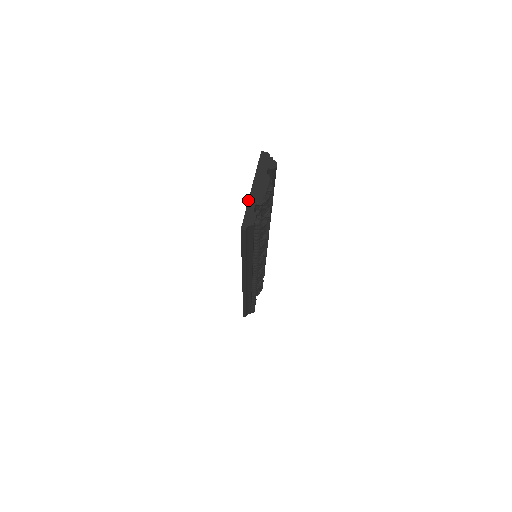
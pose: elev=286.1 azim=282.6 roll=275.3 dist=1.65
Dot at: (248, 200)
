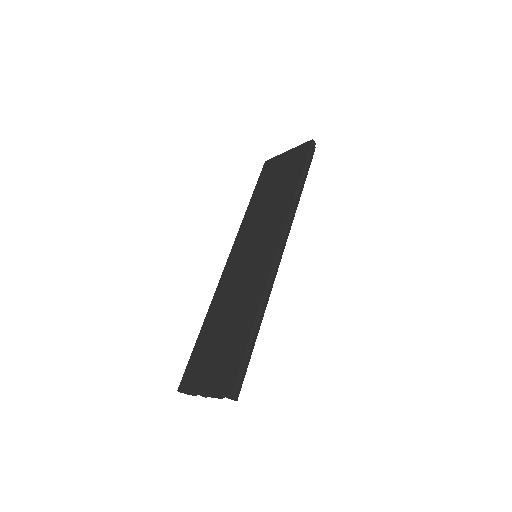
Dot at: (194, 392)
